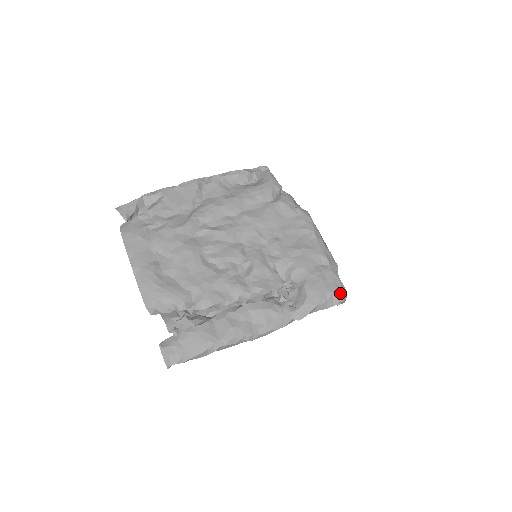
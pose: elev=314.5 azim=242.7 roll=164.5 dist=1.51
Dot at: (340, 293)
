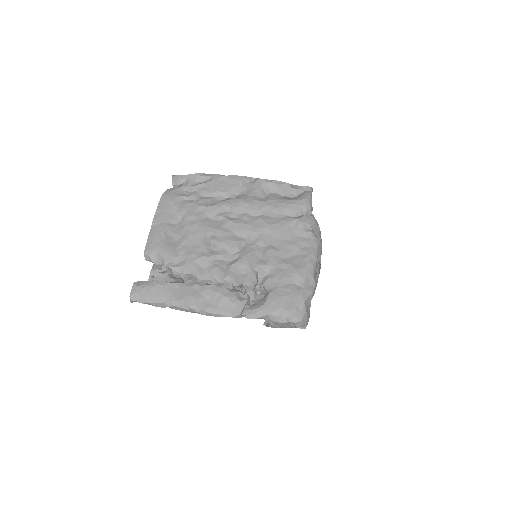
Dot at: (296, 315)
